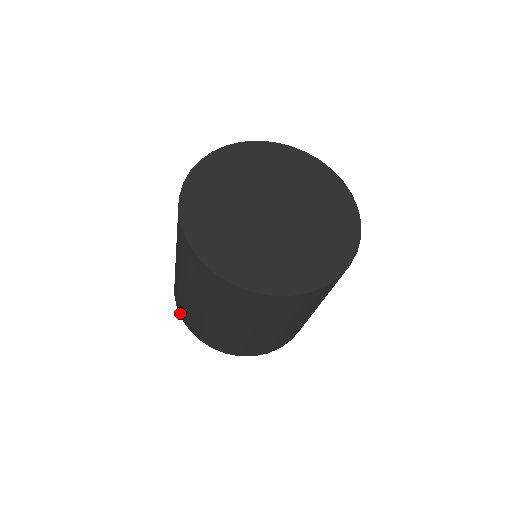
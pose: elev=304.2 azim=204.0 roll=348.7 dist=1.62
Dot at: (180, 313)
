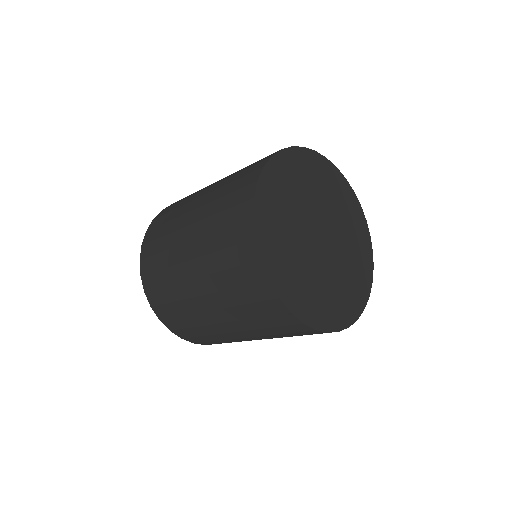
Dot at: (205, 344)
